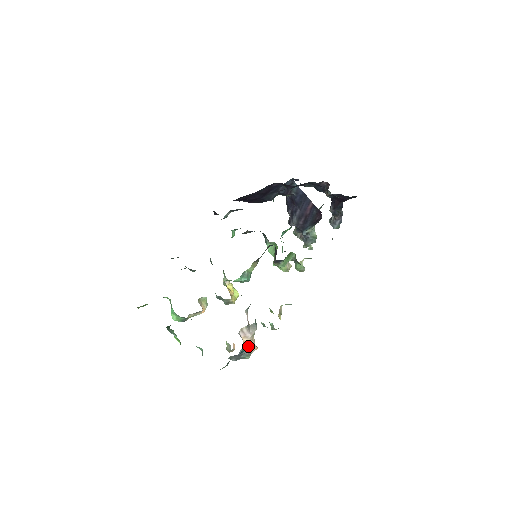
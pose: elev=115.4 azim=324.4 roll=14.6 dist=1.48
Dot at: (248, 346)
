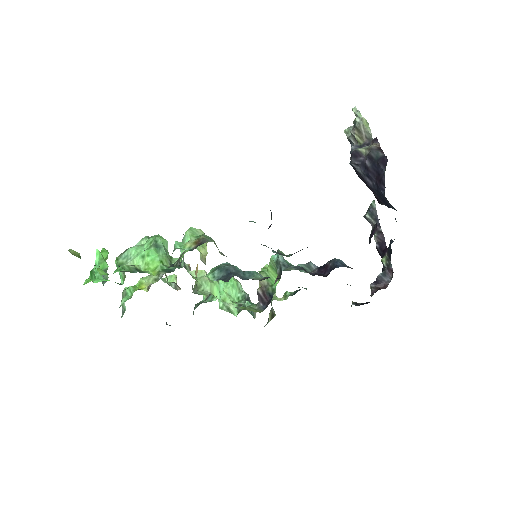
Dot at: occluded
